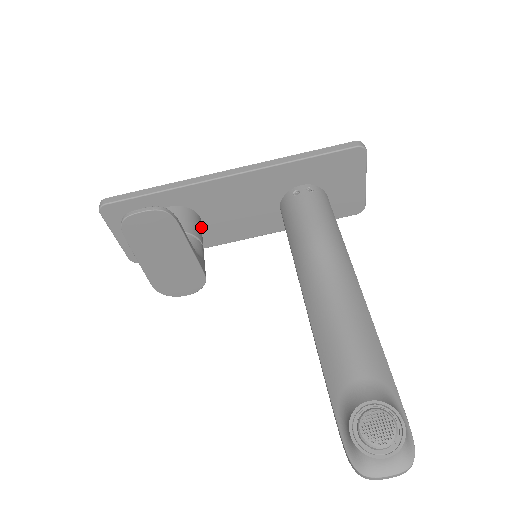
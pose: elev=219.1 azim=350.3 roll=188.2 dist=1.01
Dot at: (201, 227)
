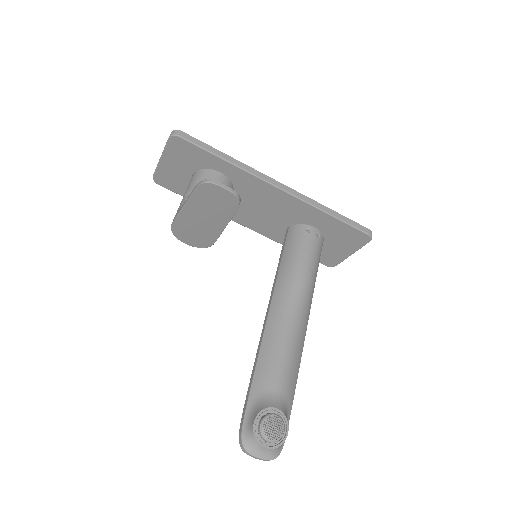
Dot at: occluded
